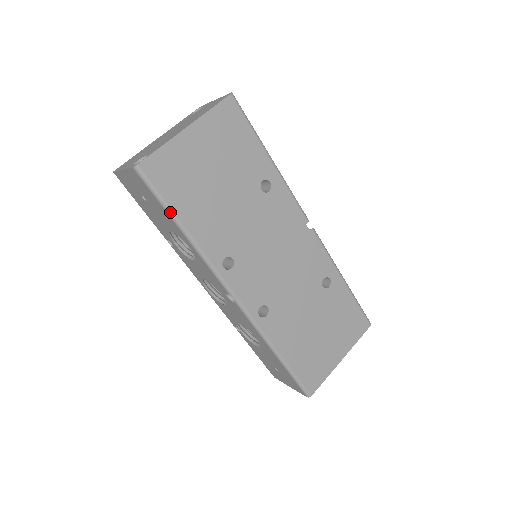
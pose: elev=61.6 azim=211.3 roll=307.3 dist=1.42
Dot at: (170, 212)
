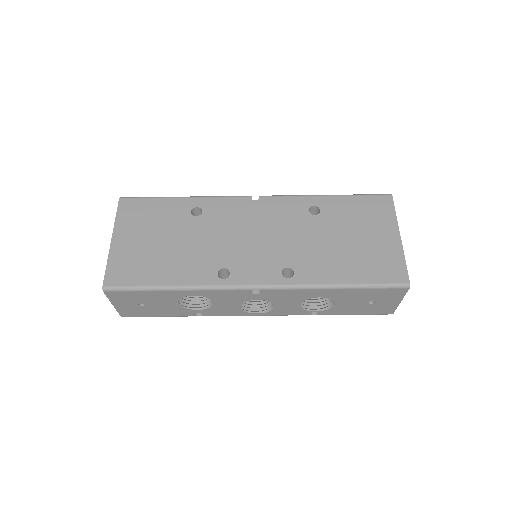
Dot at: (150, 288)
